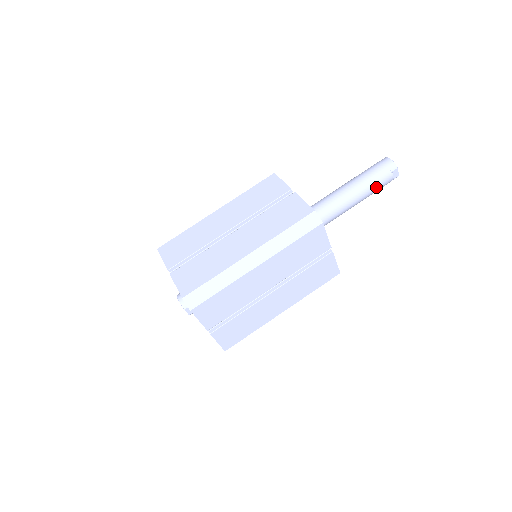
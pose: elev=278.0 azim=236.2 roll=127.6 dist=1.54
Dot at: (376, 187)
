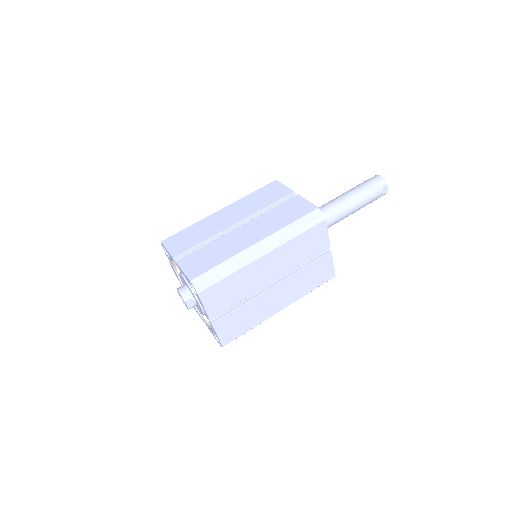
Dot at: (368, 200)
